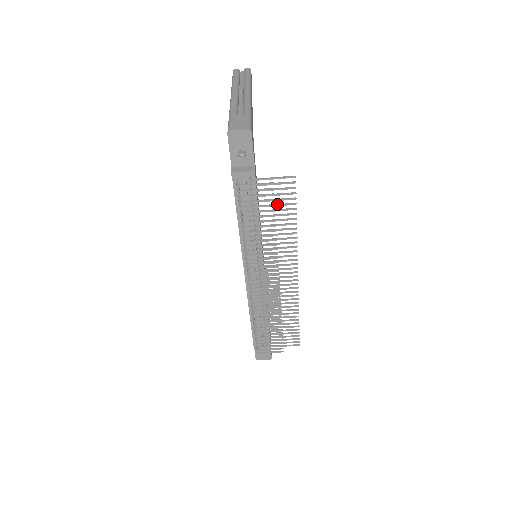
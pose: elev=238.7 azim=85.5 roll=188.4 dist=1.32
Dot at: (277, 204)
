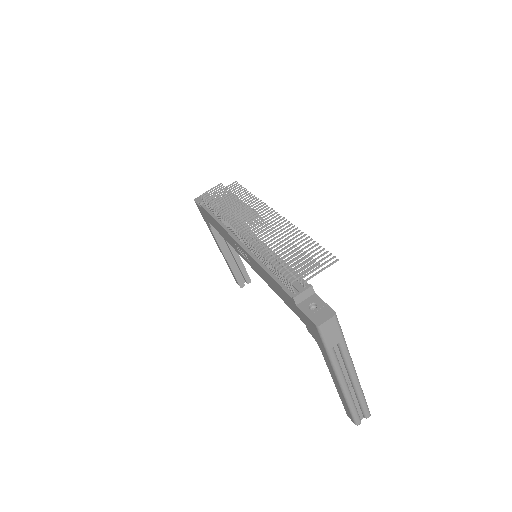
Dot at: occluded
